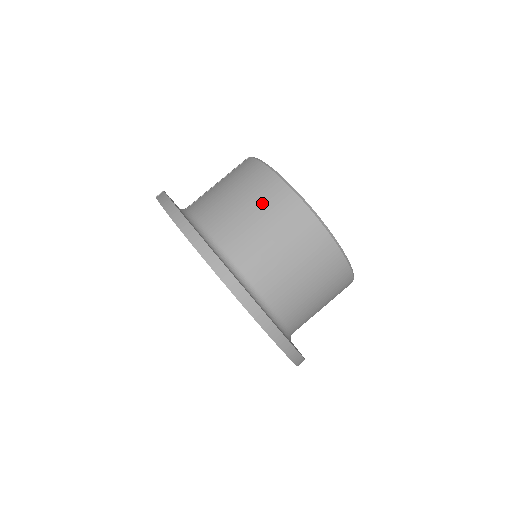
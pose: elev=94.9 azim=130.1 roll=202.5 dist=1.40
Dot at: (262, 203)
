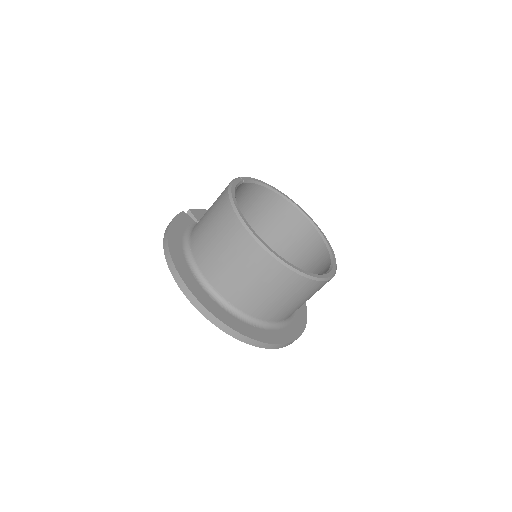
Dot at: (216, 219)
